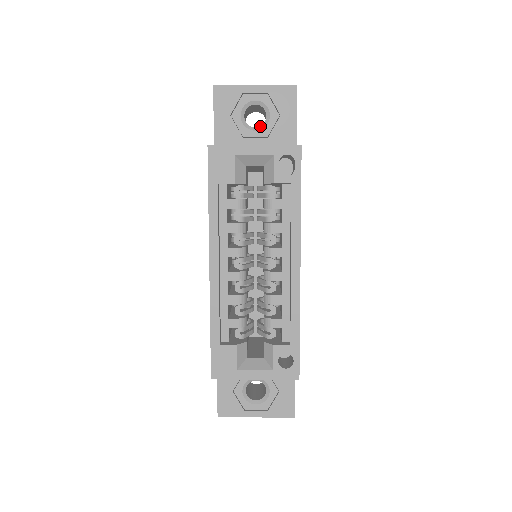
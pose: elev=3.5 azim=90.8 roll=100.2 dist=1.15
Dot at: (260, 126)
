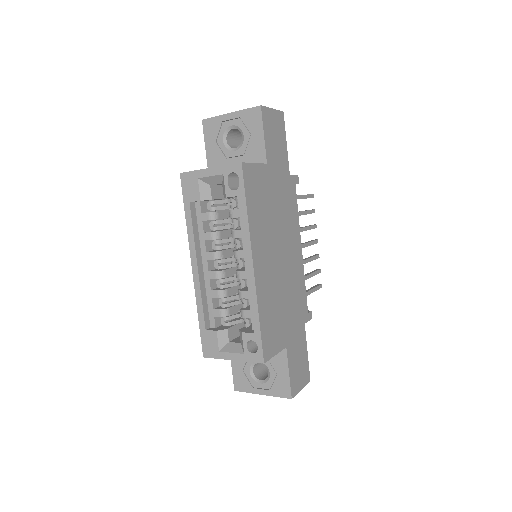
Dot at: (238, 146)
